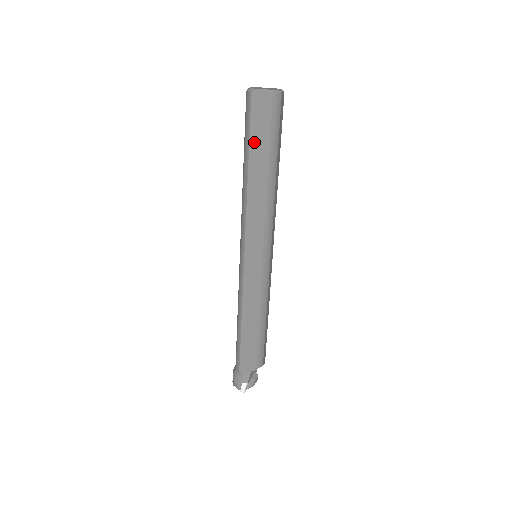
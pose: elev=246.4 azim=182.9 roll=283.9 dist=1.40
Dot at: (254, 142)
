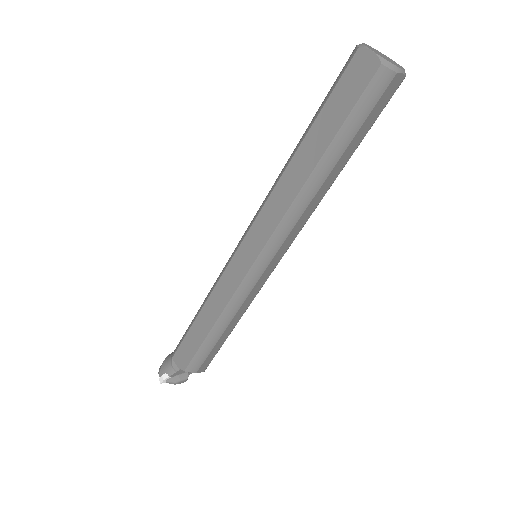
Dot at: (324, 117)
